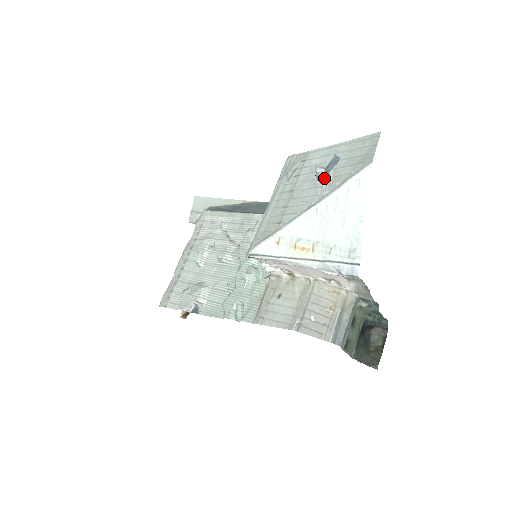
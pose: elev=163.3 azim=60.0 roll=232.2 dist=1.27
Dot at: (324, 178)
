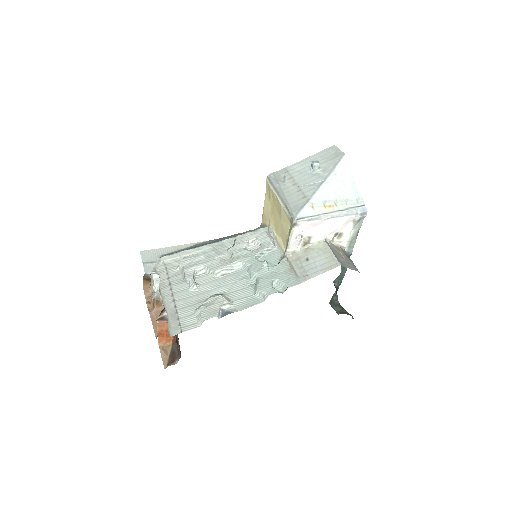
Dot at: (317, 170)
